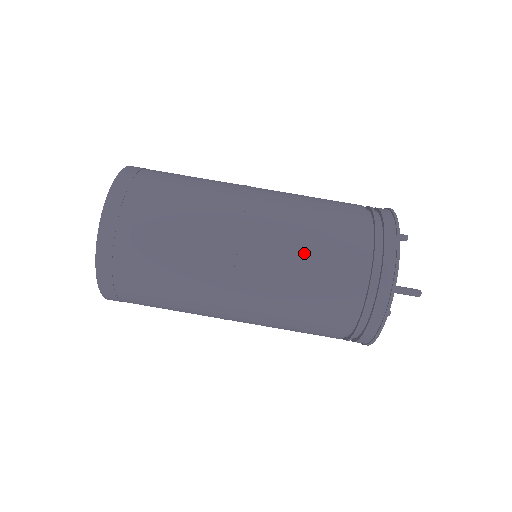
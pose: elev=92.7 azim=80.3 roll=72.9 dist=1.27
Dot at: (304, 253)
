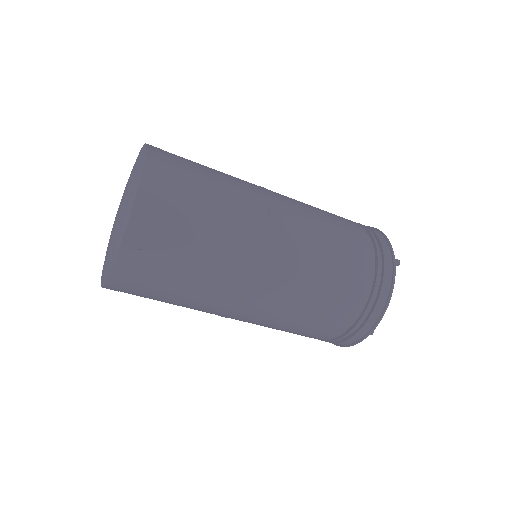
Dot at: (295, 322)
